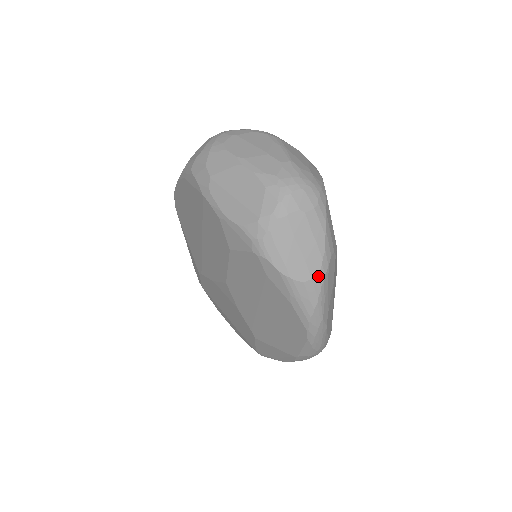
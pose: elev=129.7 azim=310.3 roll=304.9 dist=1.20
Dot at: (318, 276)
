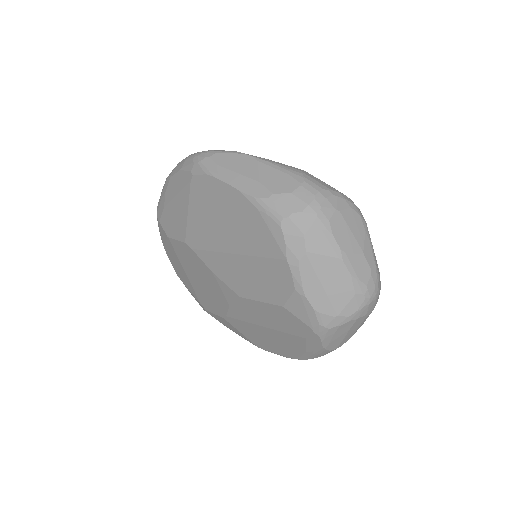
Dot at: (340, 346)
